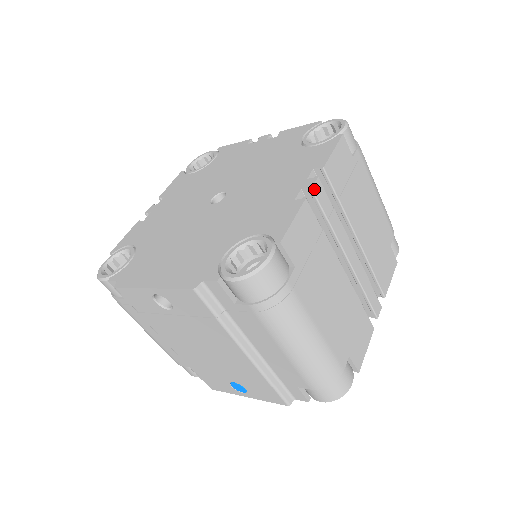
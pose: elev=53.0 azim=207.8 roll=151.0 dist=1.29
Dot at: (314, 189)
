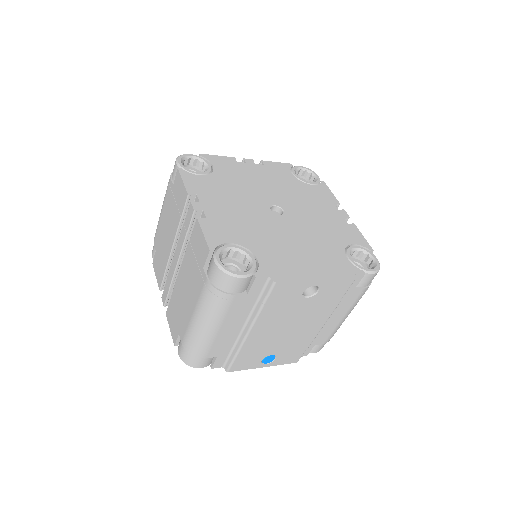
Dot at: (348, 218)
